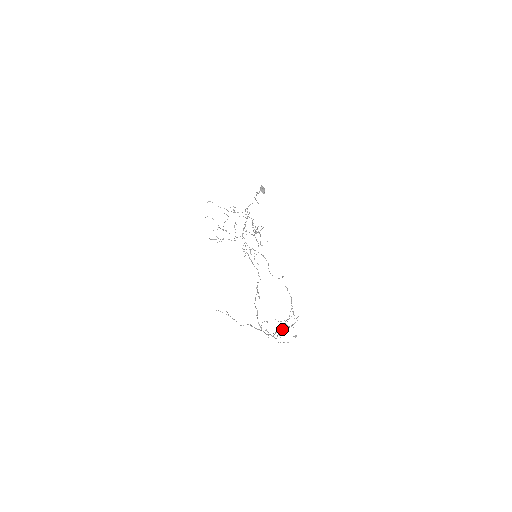
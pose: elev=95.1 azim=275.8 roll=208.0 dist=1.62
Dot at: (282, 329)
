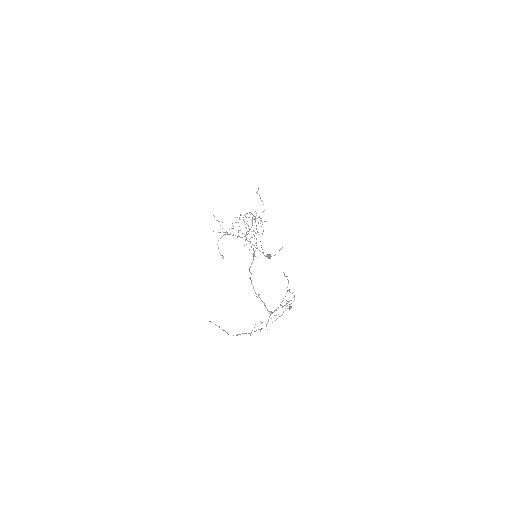
Dot at: (276, 310)
